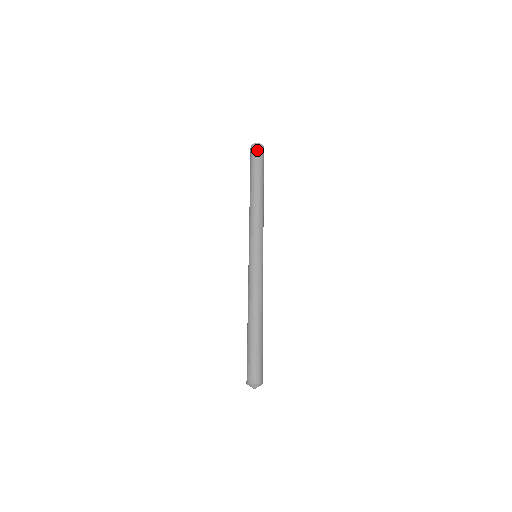
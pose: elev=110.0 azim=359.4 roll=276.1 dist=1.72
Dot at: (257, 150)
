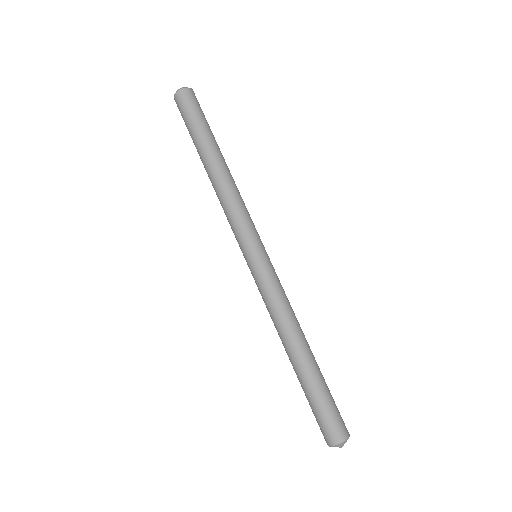
Dot at: (183, 101)
